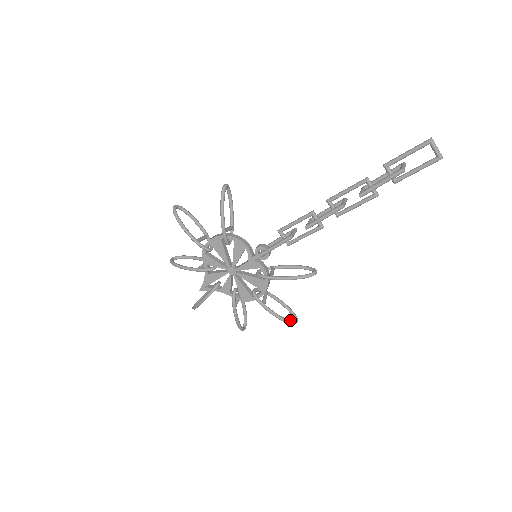
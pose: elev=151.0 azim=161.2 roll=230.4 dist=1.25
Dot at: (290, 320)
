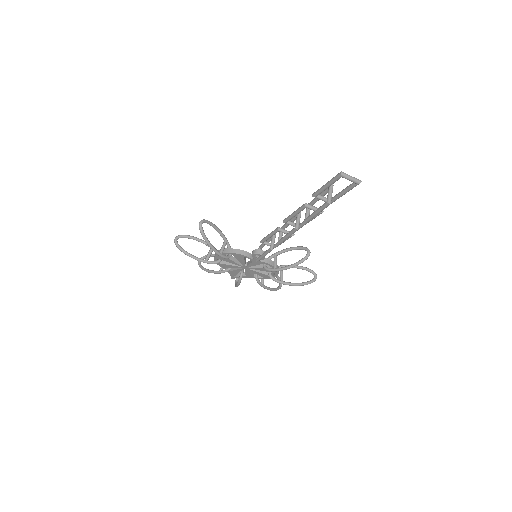
Dot at: (309, 281)
